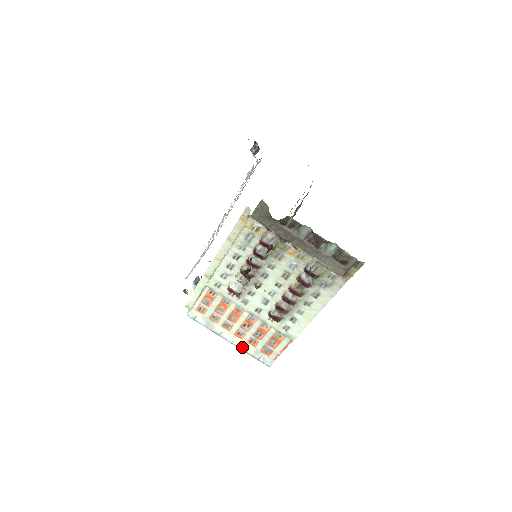
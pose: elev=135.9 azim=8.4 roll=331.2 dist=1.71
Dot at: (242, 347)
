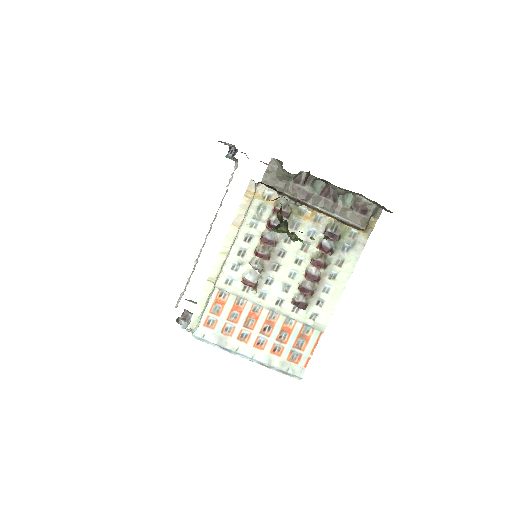
Dot at: (265, 361)
